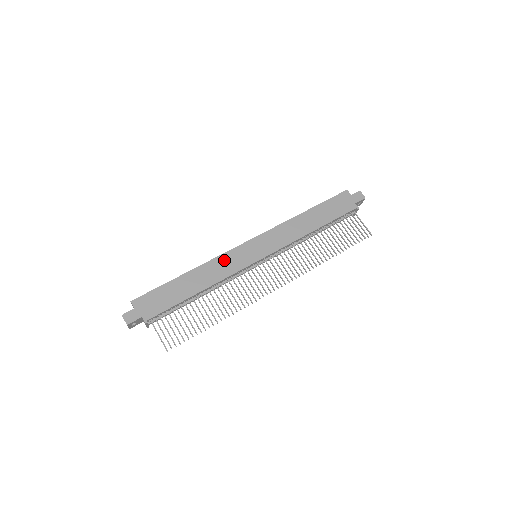
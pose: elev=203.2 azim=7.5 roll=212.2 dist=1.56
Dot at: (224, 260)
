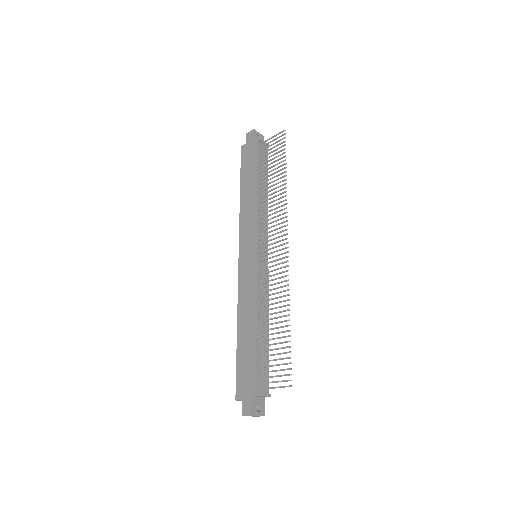
Dot at: (243, 289)
